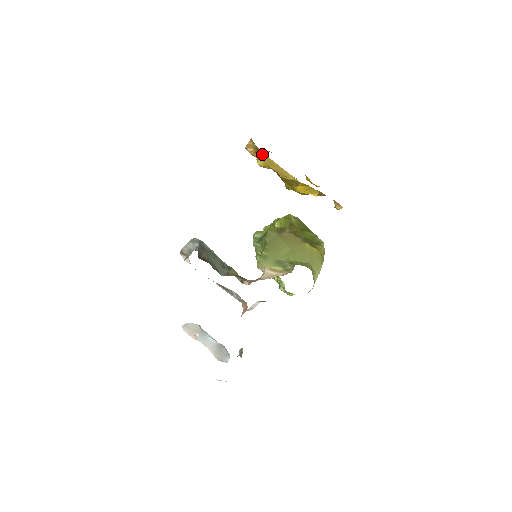
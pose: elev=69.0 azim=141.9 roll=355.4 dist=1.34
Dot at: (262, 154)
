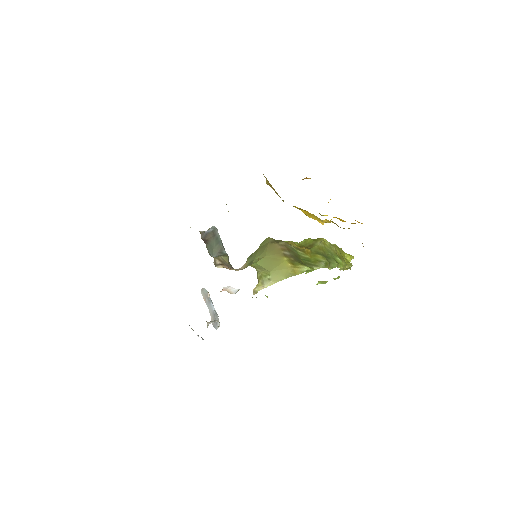
Dot at: (263, 174)
